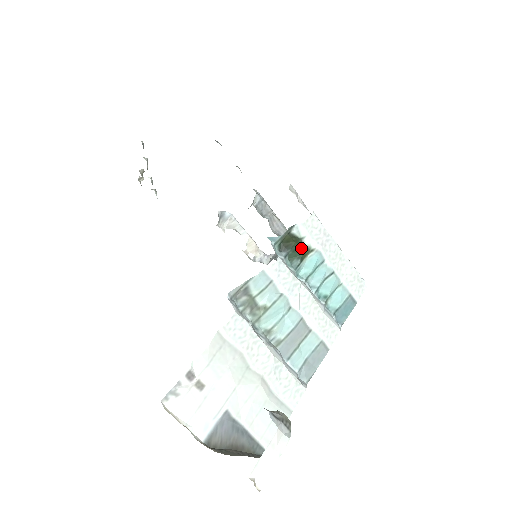
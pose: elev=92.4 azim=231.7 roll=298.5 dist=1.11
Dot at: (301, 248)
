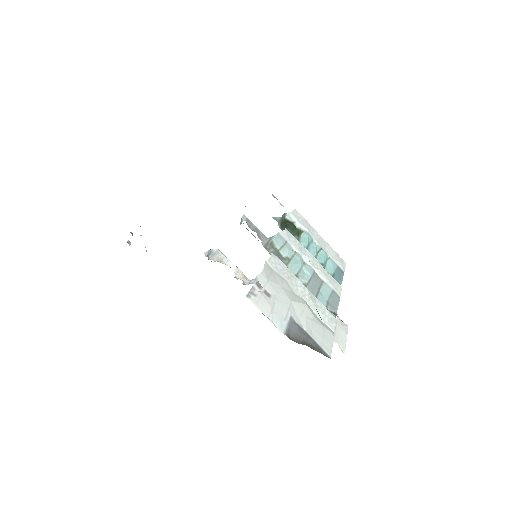
Dot at: (295, 228)
